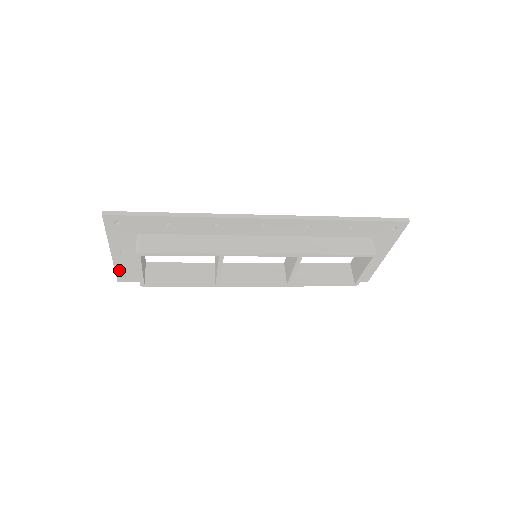
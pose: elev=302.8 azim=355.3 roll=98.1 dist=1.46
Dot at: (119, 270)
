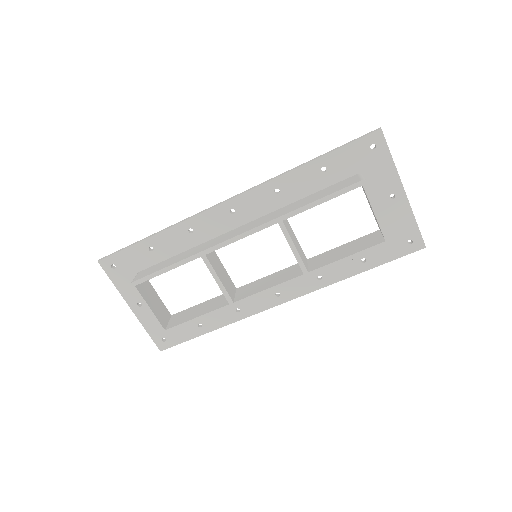
Dot at: (152, 332)
